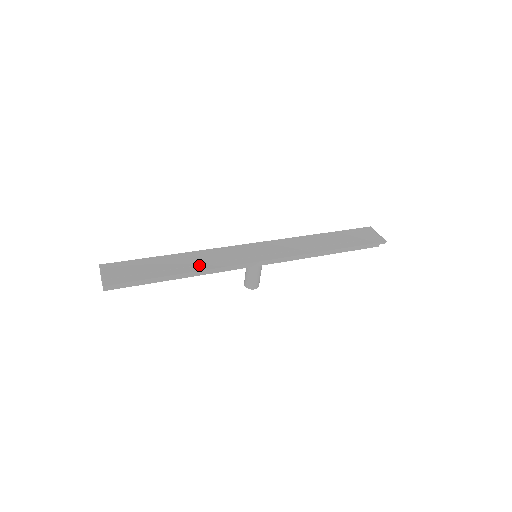
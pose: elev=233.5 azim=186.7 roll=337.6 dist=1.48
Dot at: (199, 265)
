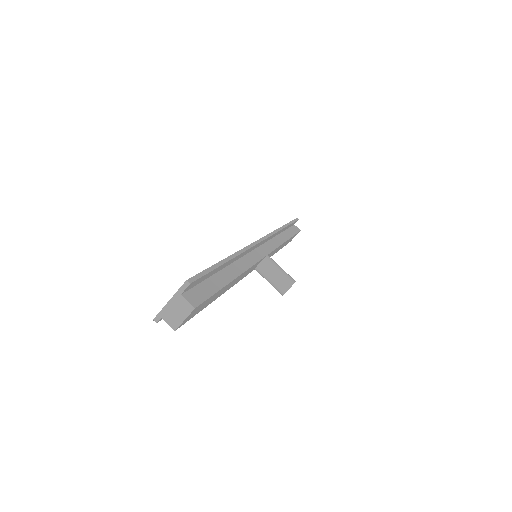
Dot at: occluded
